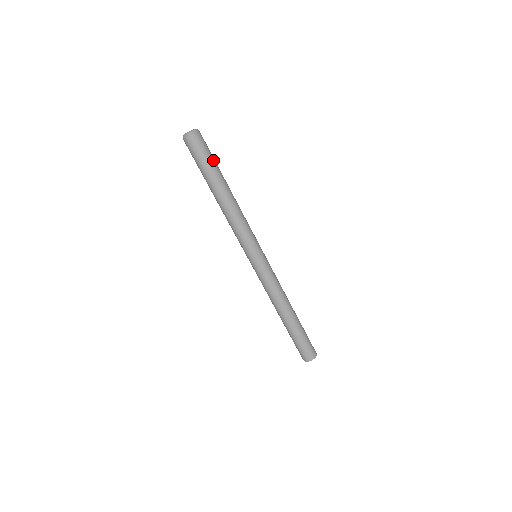
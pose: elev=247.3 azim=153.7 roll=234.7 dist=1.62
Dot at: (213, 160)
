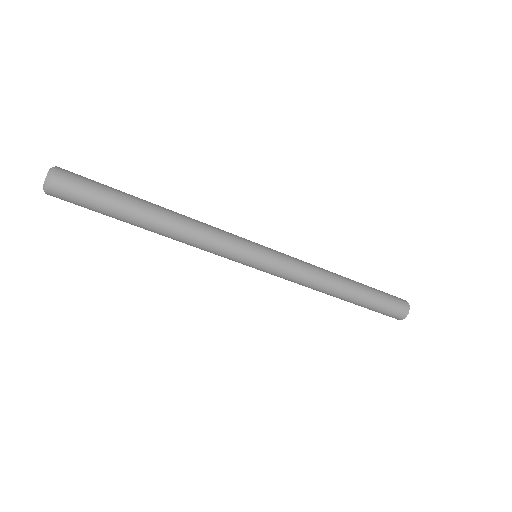
Dot at: (104, 199)
